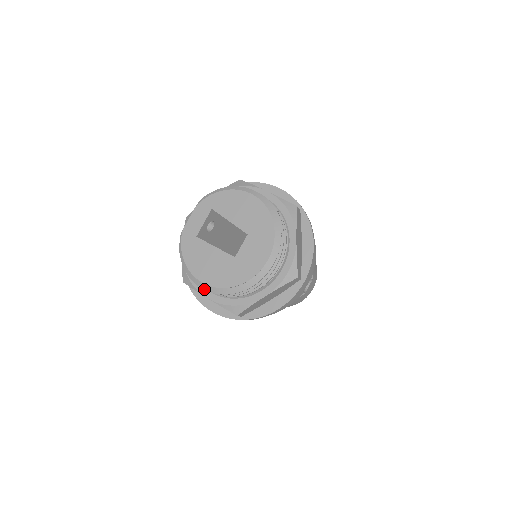
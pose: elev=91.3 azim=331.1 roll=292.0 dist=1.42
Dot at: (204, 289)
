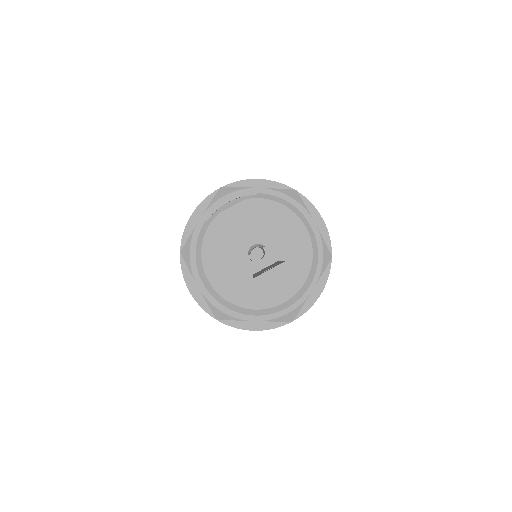
Dot at: (205, 286)
